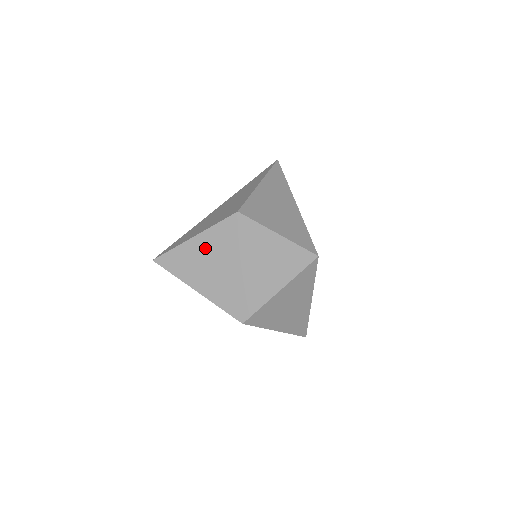
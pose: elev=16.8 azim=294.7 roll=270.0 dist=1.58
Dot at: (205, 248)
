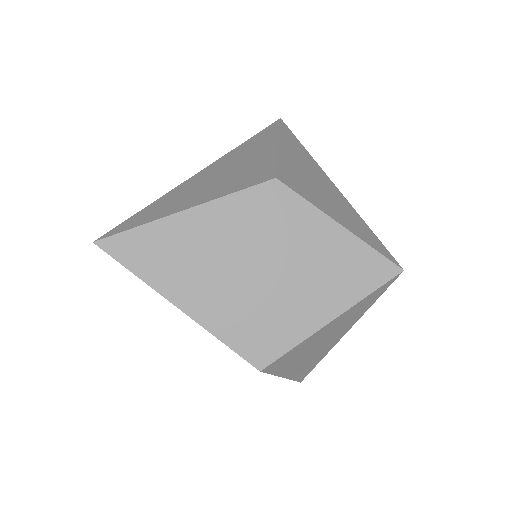
Dot at: (206, 233)
